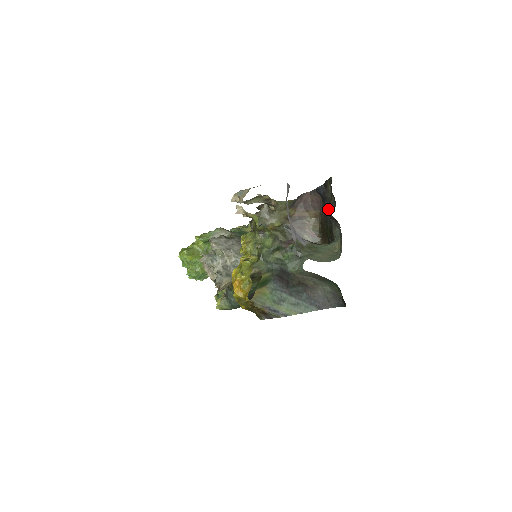
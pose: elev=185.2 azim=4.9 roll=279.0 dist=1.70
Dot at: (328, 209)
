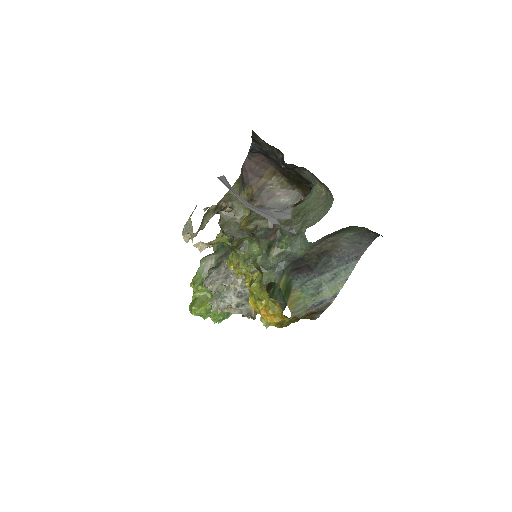
Dot at: occluded
